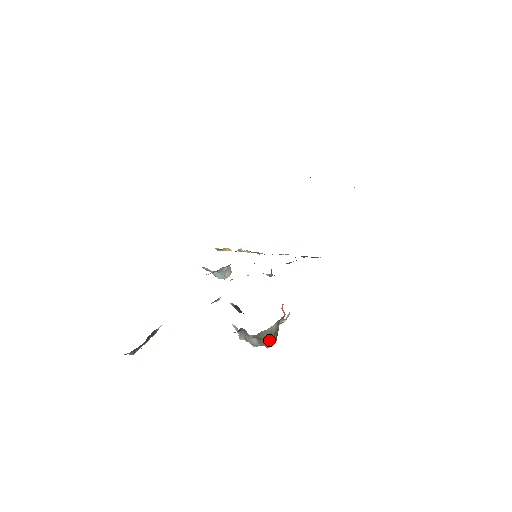
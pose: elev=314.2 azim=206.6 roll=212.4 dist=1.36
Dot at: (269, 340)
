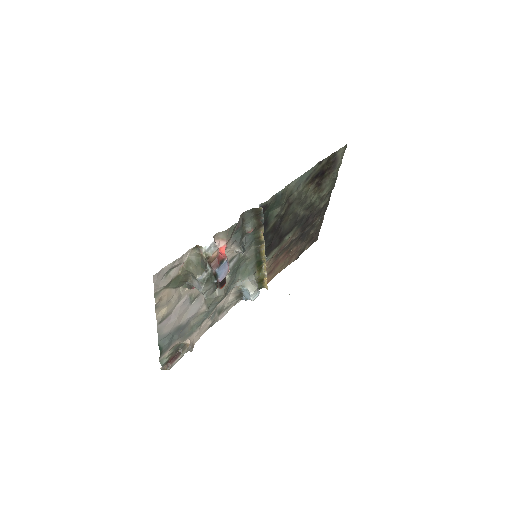
Dot at: (194, 269)
